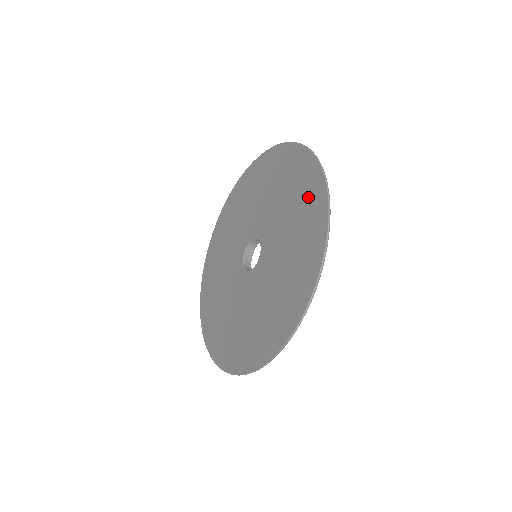
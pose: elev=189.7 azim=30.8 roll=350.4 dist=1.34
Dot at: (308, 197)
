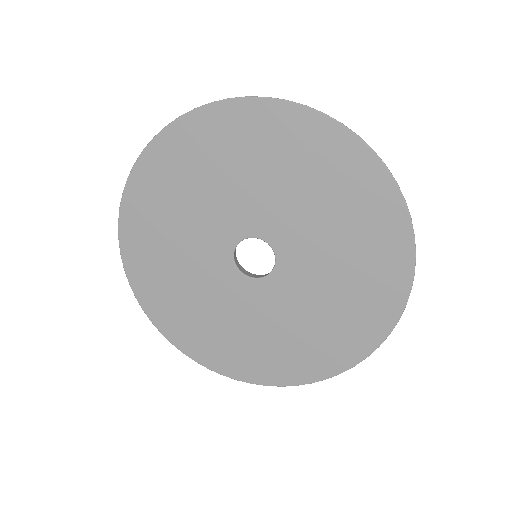
Dot at: (373, 218)
